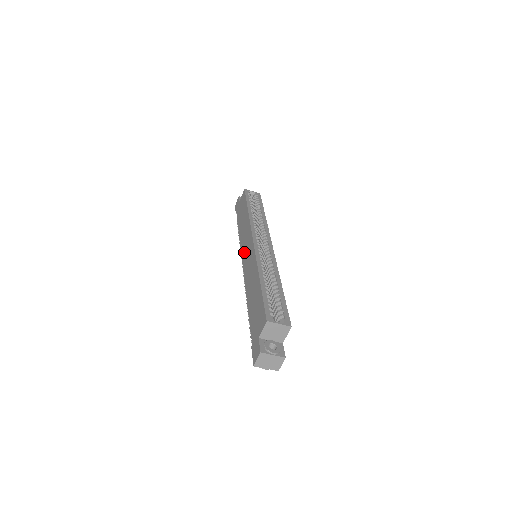
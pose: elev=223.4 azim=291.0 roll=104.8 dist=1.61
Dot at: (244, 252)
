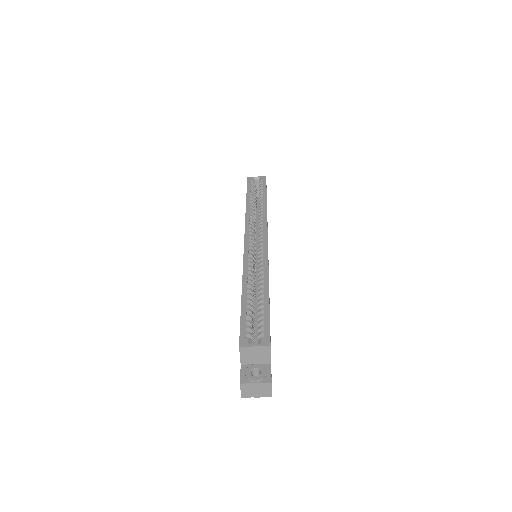
Dot at: occluded
